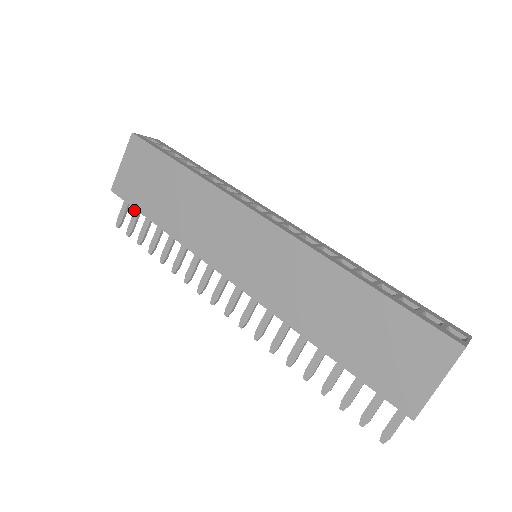
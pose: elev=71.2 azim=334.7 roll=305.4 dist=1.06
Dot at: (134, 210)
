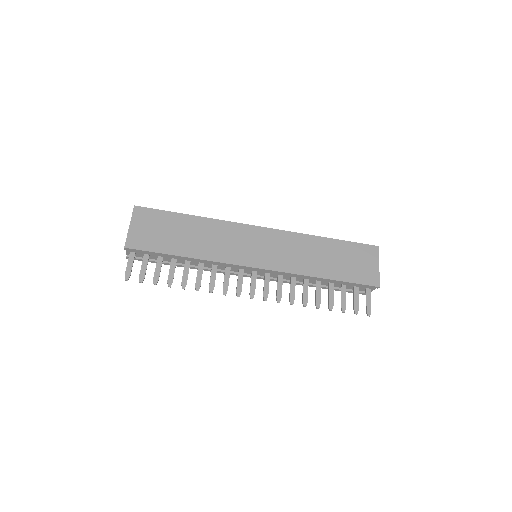
Dot at: (142, 262)
